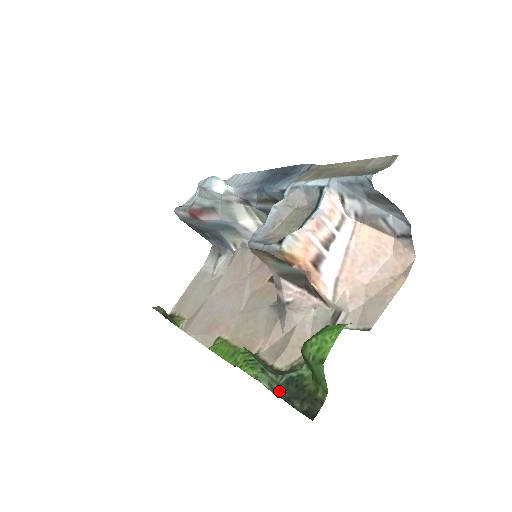
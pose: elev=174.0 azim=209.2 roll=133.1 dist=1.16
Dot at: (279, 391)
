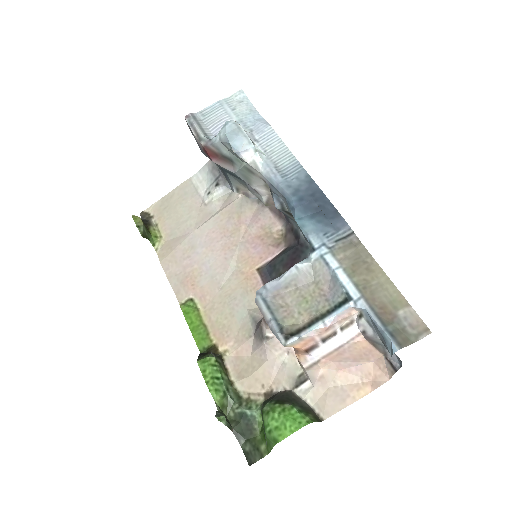
Dot at: (232, 418)
